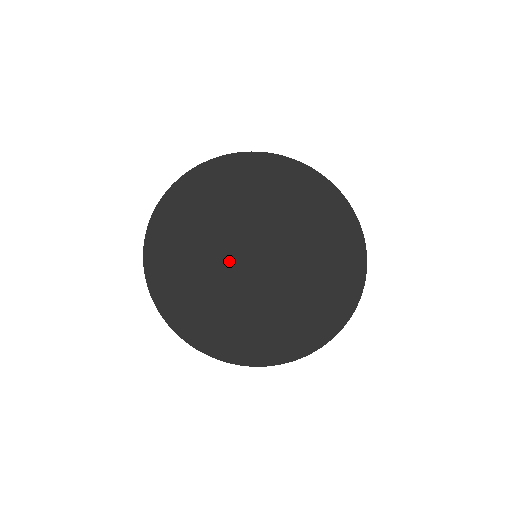
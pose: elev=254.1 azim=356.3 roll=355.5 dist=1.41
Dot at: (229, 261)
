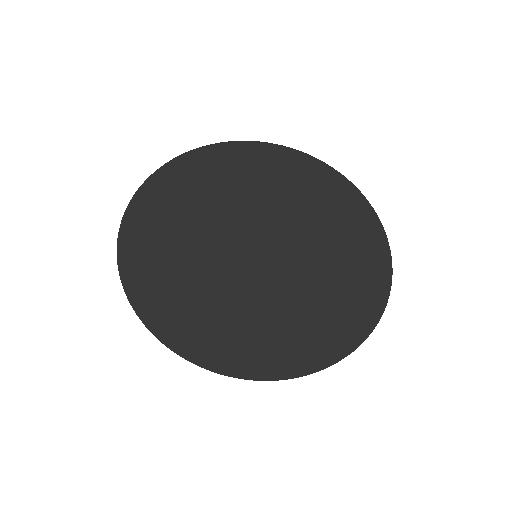
Dot at: (224, 264)
